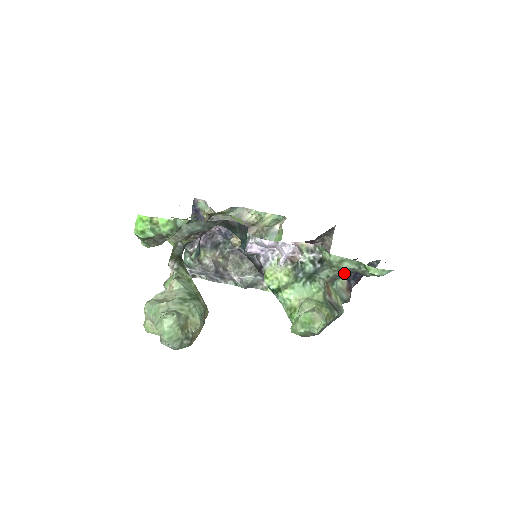
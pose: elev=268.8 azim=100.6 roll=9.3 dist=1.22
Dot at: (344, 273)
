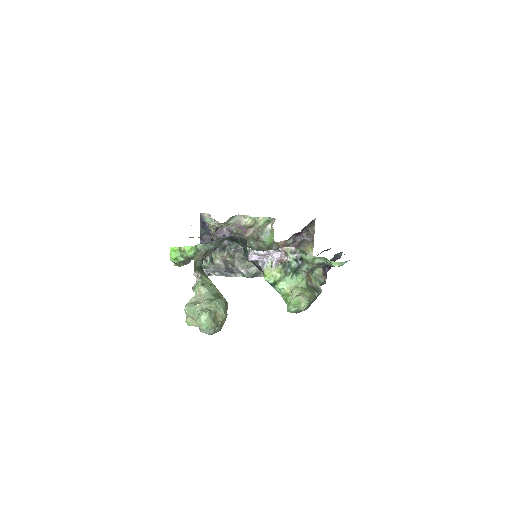
Dot at: (318, 265)
